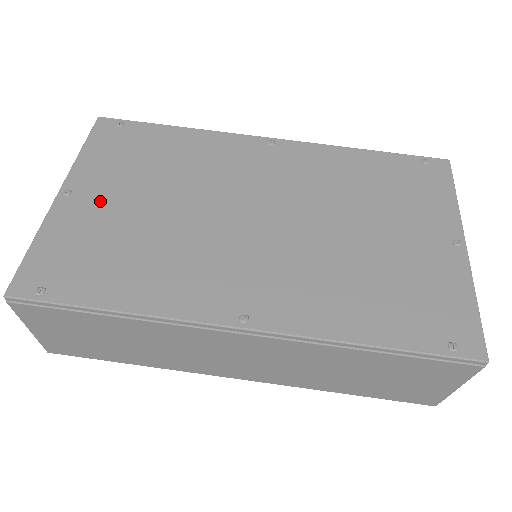
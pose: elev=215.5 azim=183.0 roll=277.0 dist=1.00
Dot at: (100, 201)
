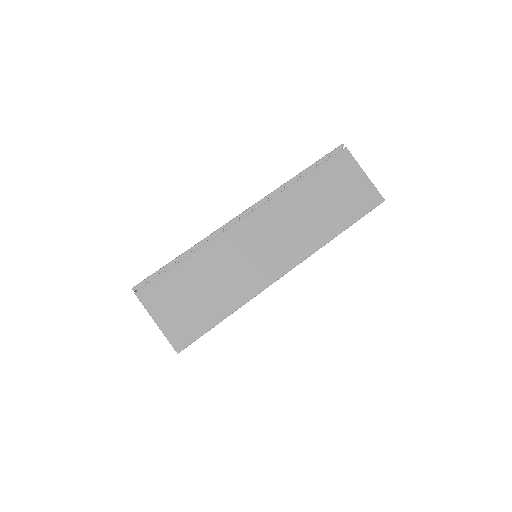
Dot at: occluded
